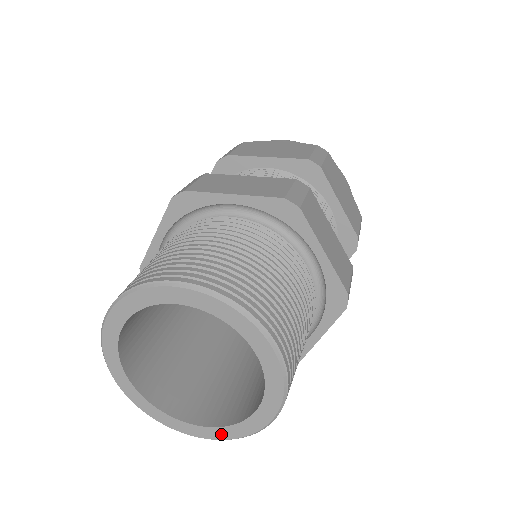
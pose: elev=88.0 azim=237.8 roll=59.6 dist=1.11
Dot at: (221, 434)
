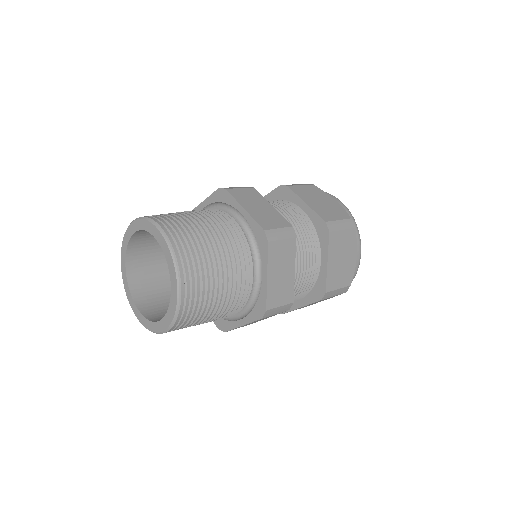
Dot at: (143, 321)
